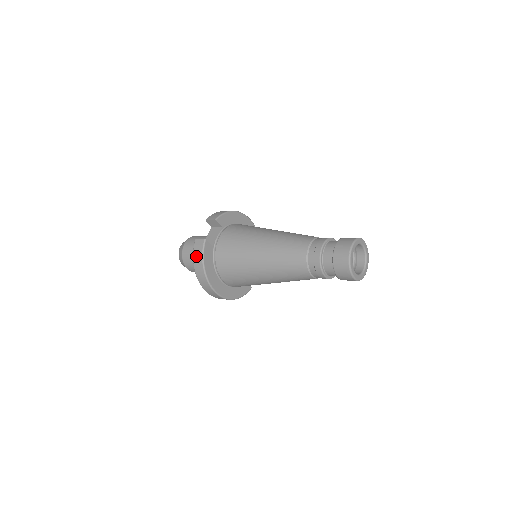
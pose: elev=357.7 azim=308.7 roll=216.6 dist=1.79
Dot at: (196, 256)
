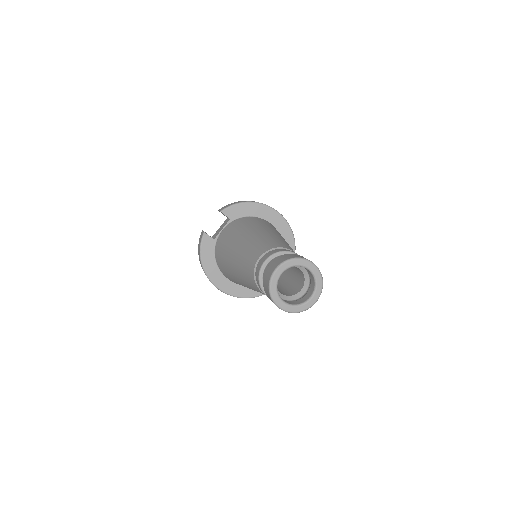
Dot at: (198, 248)
